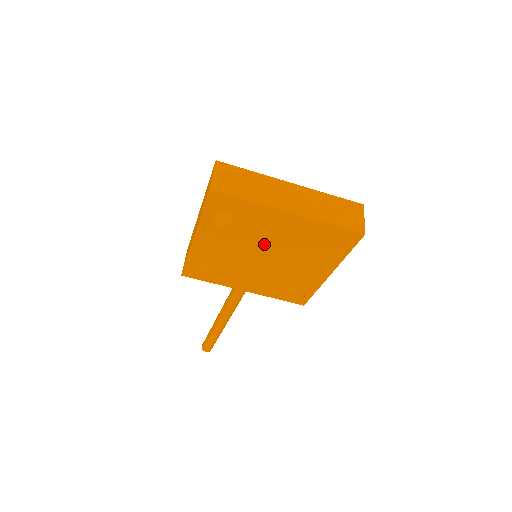
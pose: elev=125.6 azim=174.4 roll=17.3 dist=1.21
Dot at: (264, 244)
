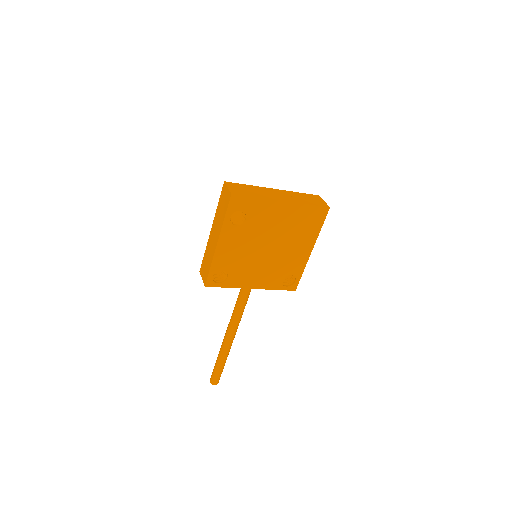
Dot at: (267, 235)
